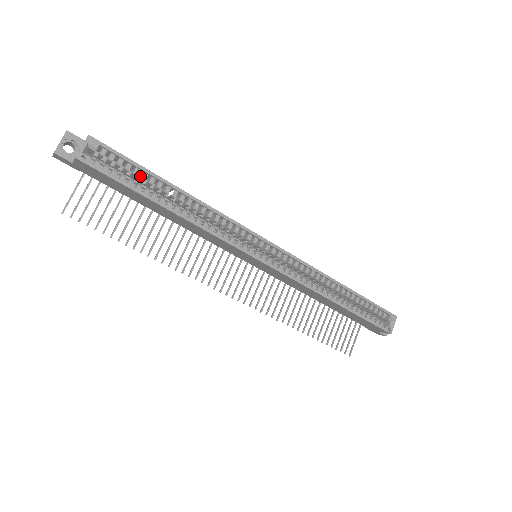
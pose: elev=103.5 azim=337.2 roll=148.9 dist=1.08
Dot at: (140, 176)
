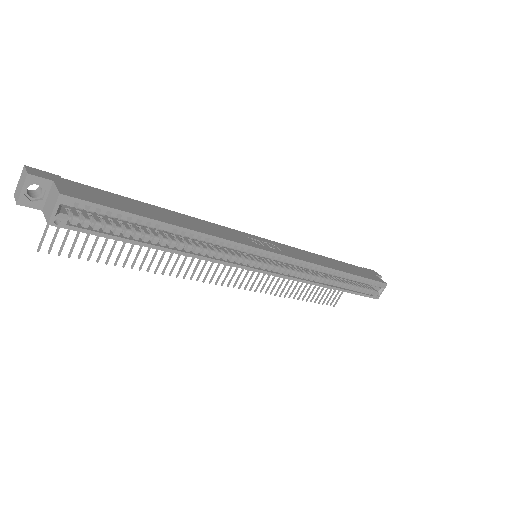
Dot at: occluded
